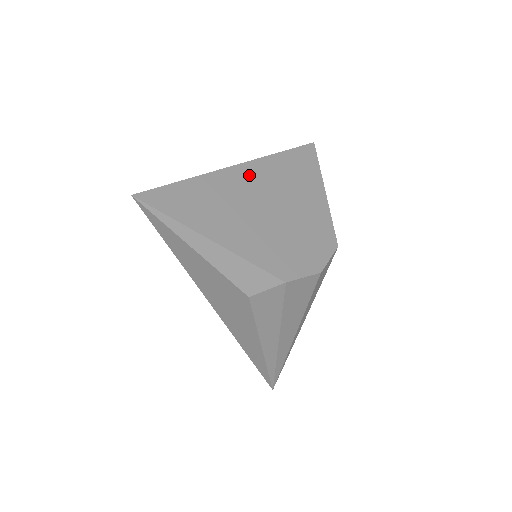
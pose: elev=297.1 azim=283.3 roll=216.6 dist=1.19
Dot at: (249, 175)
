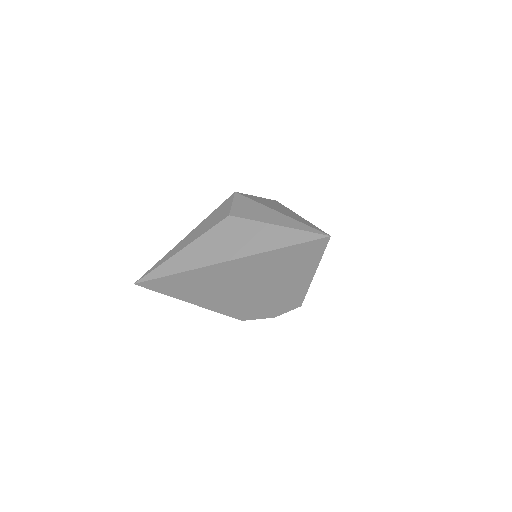
Dot at: (235, 268)
